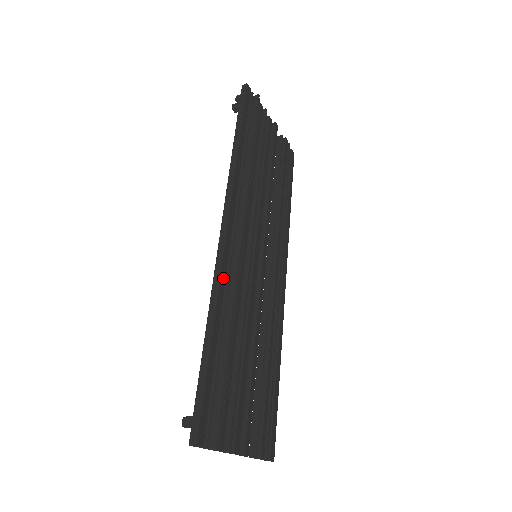
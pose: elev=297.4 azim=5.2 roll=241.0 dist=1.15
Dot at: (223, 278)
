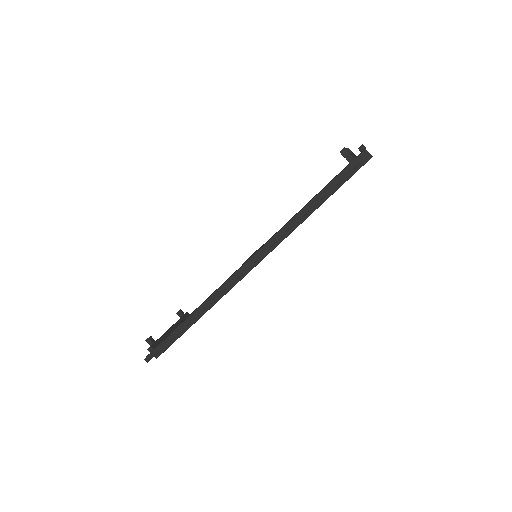
Dot at: occluded
